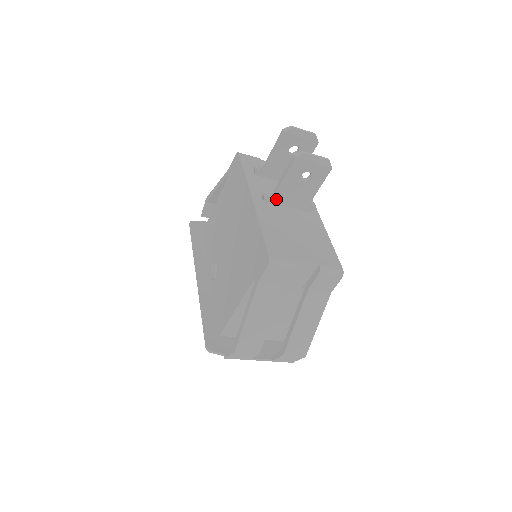
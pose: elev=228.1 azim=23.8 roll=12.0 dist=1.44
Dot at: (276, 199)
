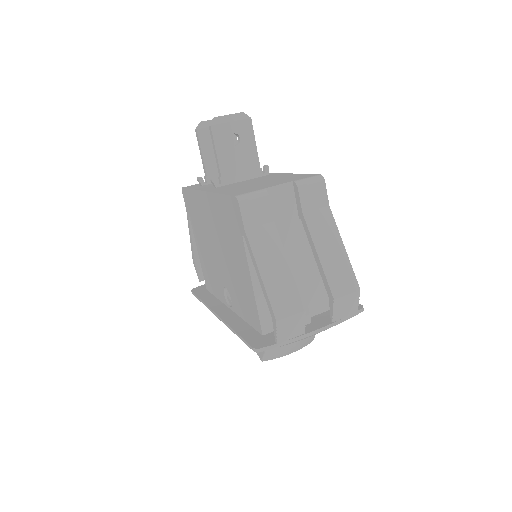
Dot at: (226, 178)
